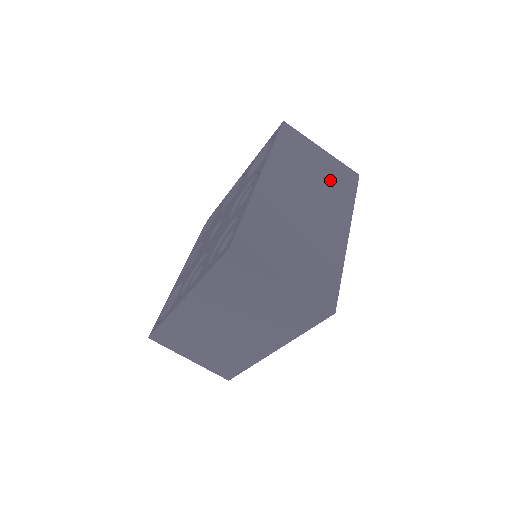
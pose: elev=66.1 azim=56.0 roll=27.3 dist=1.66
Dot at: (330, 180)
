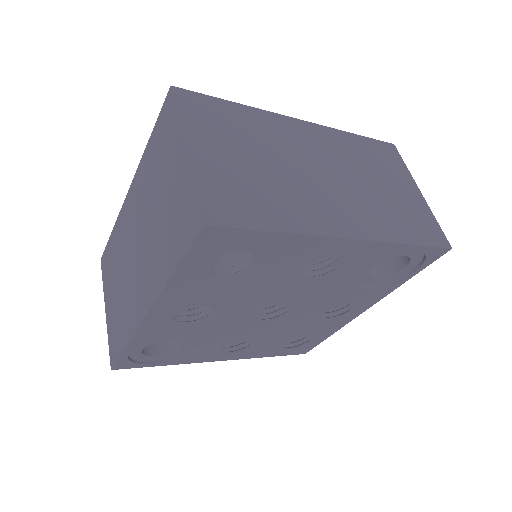
Dot at: (394, 205)
